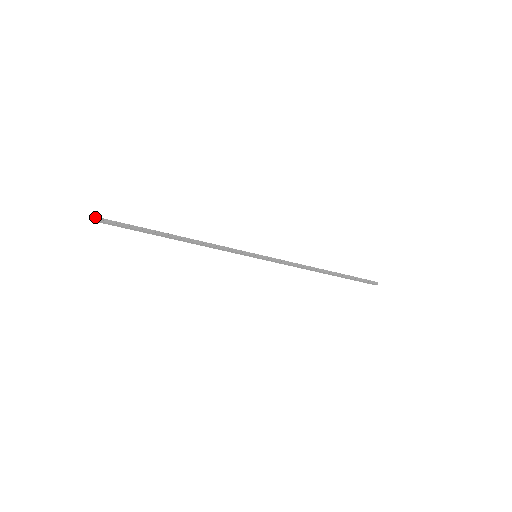
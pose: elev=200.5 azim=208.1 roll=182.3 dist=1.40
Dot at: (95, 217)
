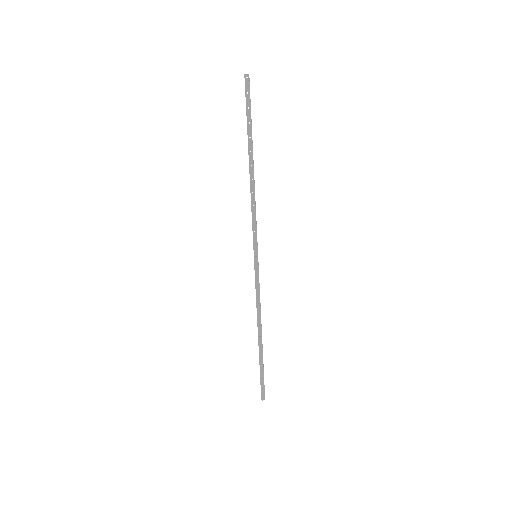
Dot at: occluded
